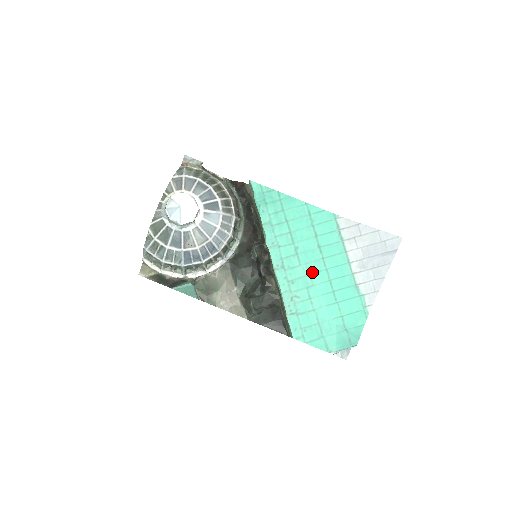
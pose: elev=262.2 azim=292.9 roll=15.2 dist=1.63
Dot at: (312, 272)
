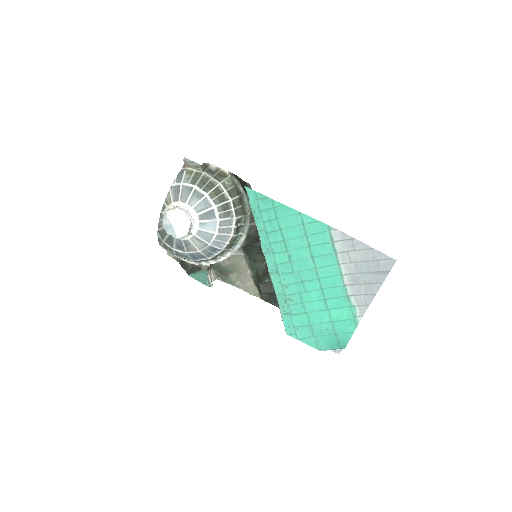
Dot at: (305, 280)
